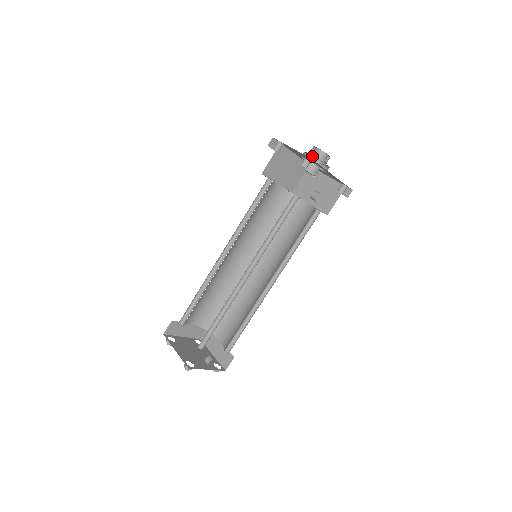
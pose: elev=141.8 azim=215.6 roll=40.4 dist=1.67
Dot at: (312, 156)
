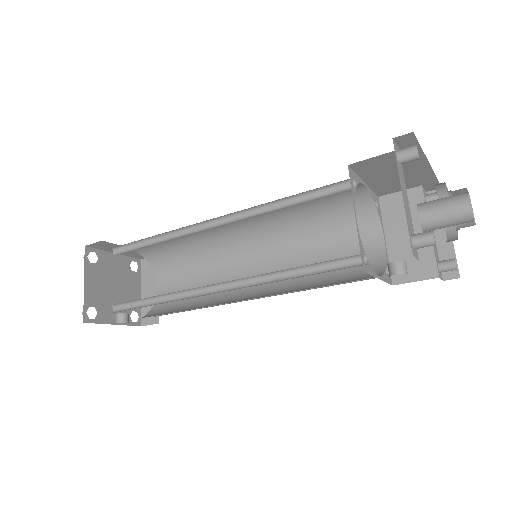
Dot at: (449, 205)
